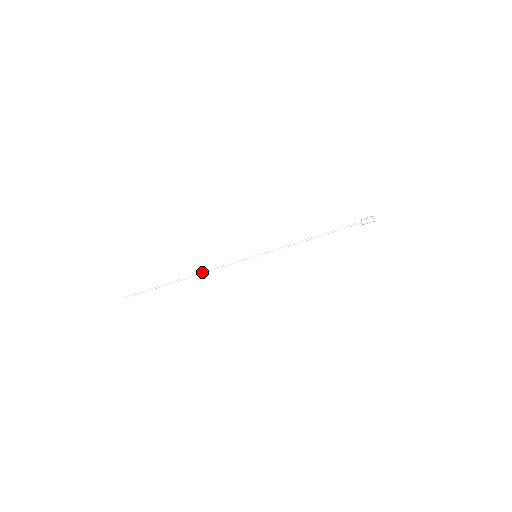
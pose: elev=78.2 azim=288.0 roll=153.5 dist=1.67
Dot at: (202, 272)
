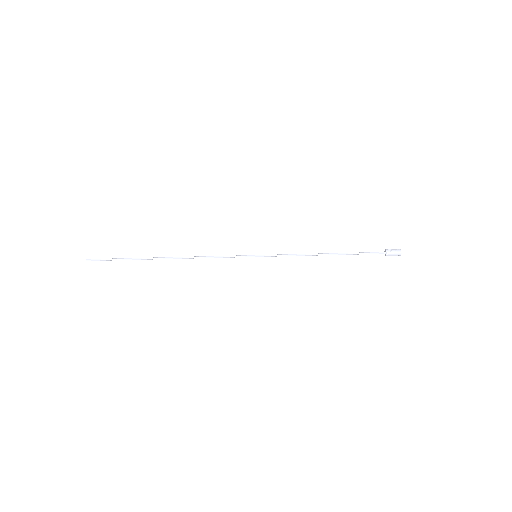
Dot at: occluded
